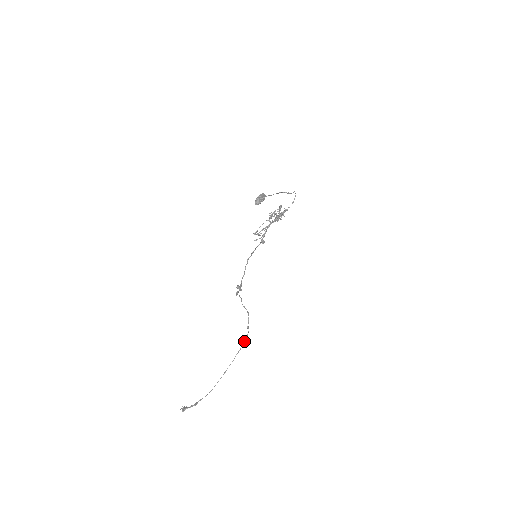
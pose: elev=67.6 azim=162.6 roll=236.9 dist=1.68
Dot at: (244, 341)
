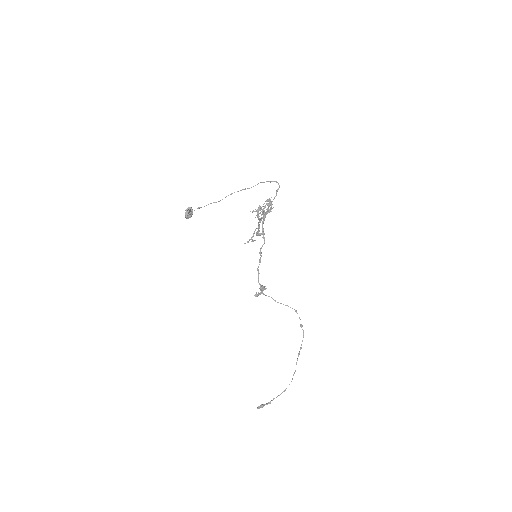
Dot at: (302, 340)
